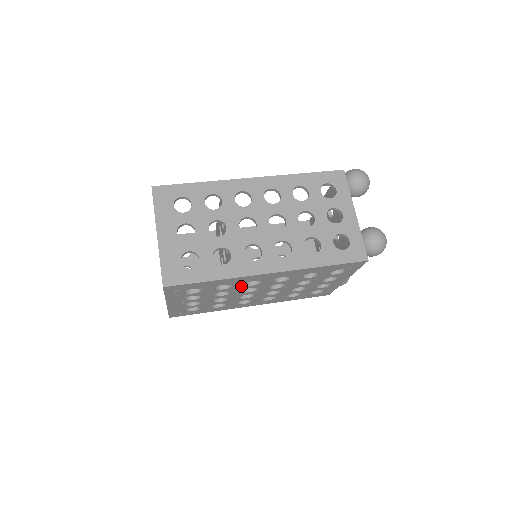
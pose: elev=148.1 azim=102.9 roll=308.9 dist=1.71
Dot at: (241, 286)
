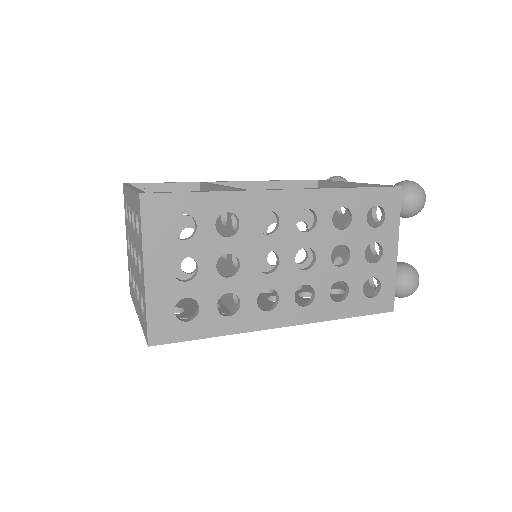
Dot at: occluded
